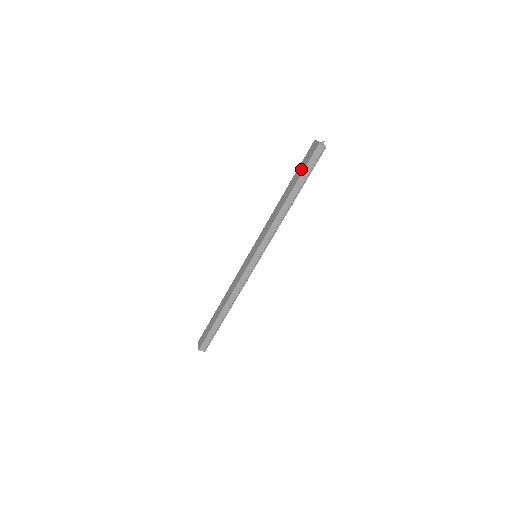
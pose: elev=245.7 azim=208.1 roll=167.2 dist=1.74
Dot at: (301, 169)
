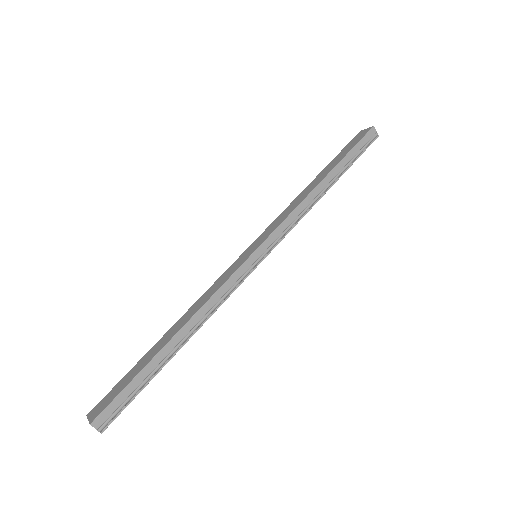
Dot at: (345, 152)
